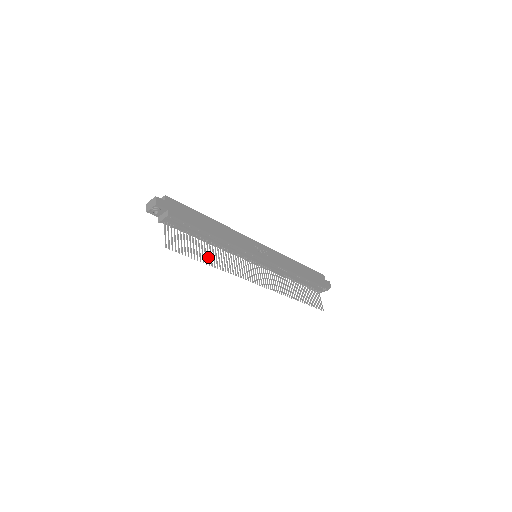
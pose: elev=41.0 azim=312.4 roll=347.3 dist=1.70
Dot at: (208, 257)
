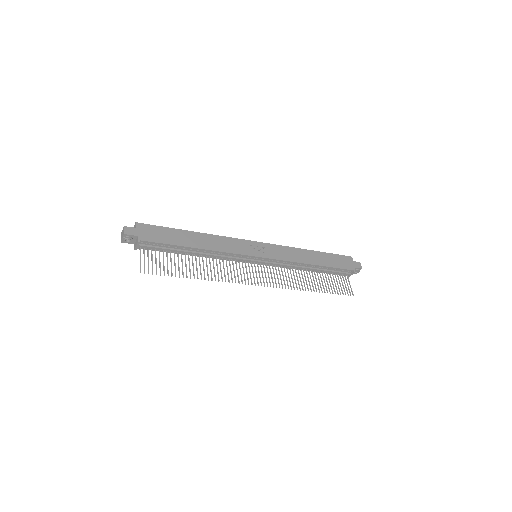
Dot at: (193, 271)
